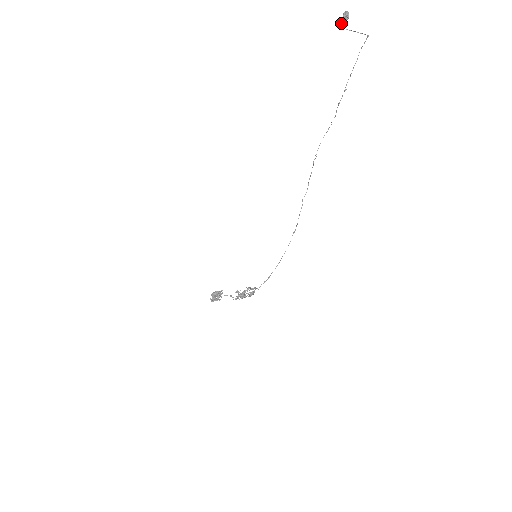
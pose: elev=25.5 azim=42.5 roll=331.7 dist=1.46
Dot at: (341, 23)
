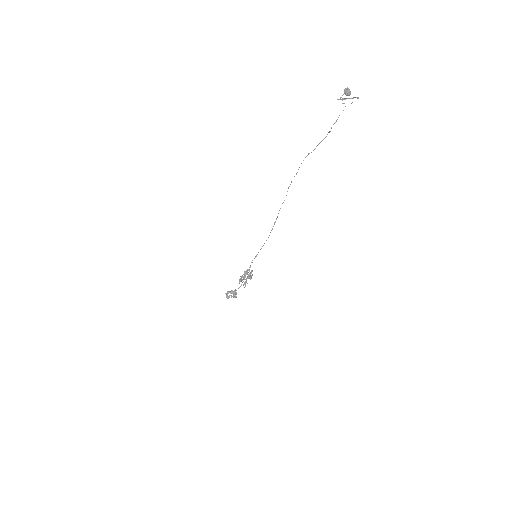
Dot at: (342, 98)
